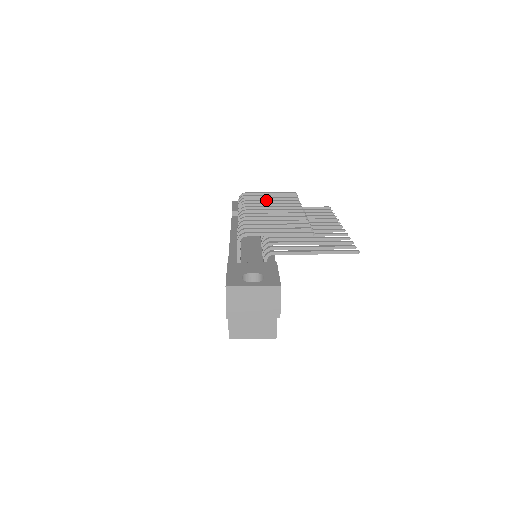
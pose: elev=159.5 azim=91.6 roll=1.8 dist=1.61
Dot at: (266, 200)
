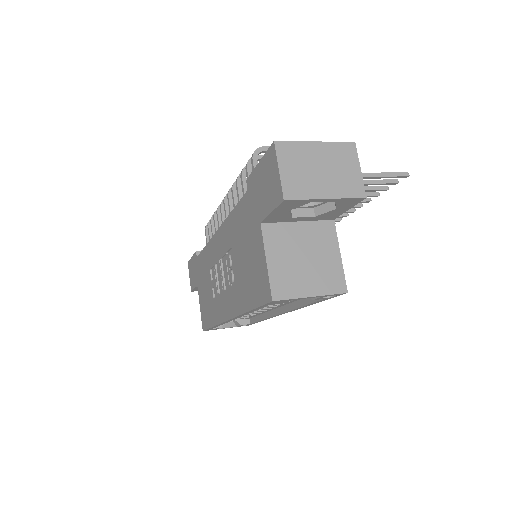
Dot at: occluded
